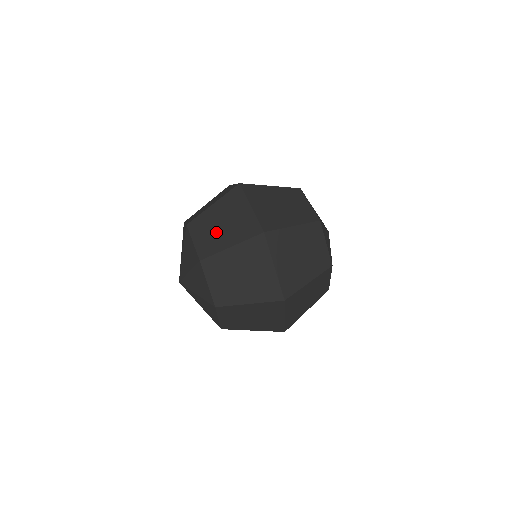
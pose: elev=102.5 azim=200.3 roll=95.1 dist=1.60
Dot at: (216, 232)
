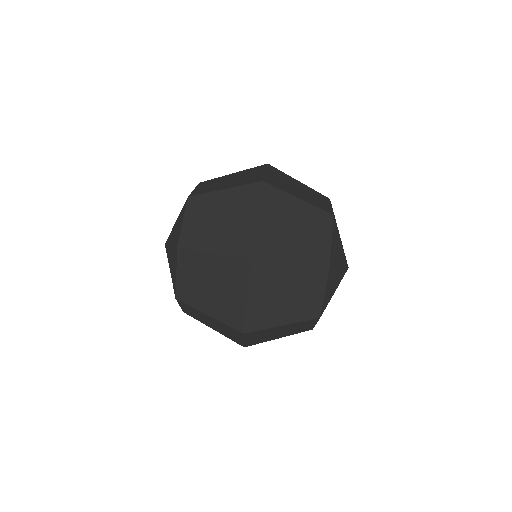
Dot at: (202, 288)
